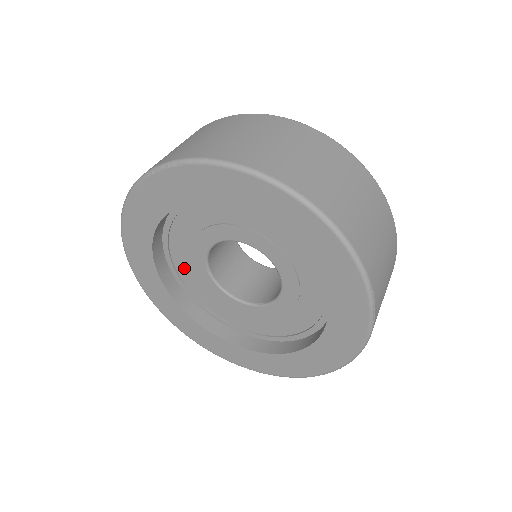
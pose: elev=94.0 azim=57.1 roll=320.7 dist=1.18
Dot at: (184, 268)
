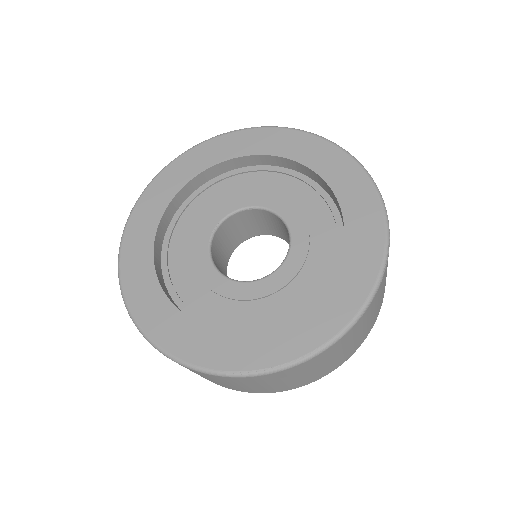
Dot at: (181, 238)
